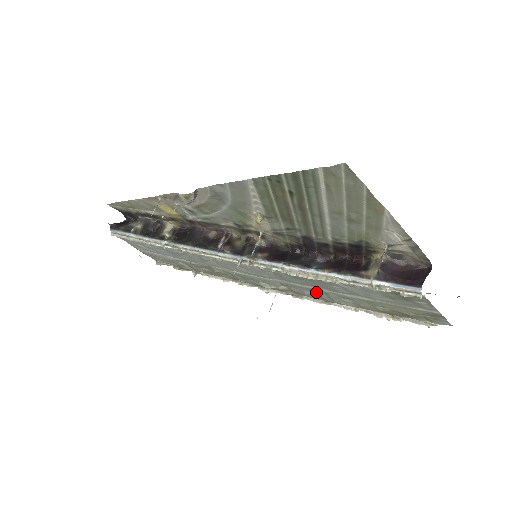
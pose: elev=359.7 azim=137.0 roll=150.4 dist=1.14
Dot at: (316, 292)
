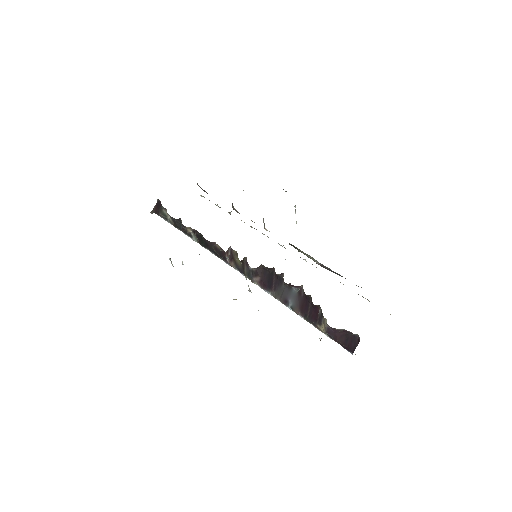
Dot at: occluded
